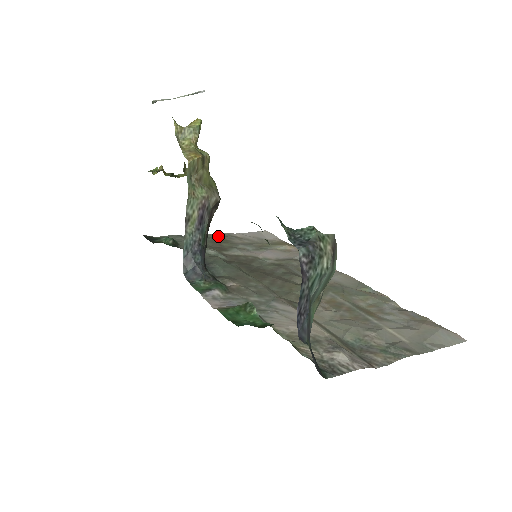
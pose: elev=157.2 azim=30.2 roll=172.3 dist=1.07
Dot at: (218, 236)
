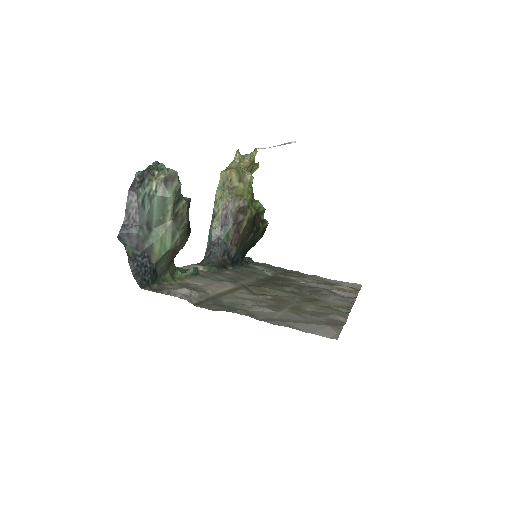
Dot at: (301, 273)
